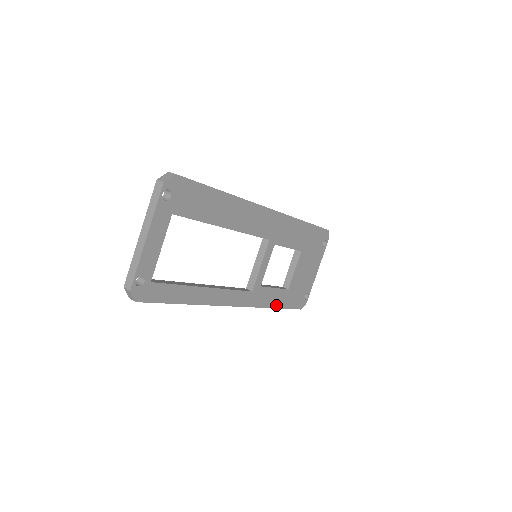
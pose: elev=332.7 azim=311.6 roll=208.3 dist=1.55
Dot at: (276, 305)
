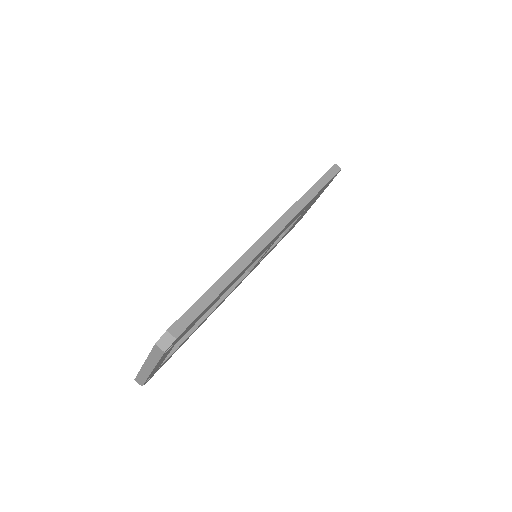
Dot at: occluded
